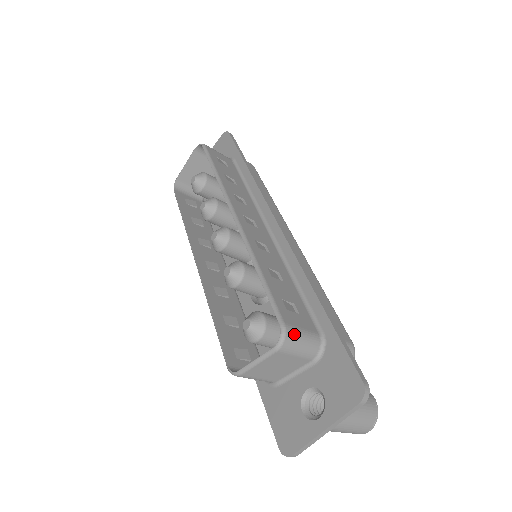
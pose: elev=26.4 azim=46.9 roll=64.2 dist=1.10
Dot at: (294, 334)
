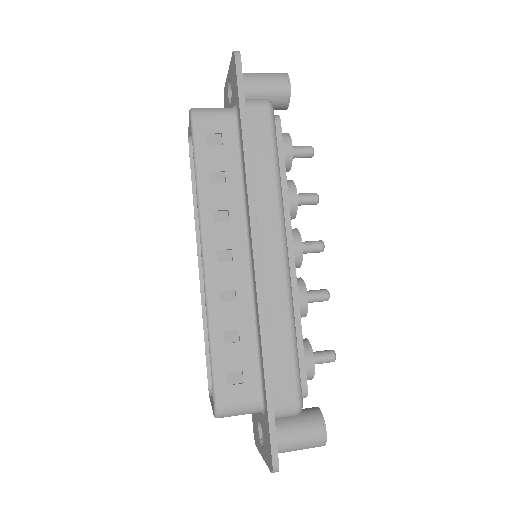
Dot at: (227, 411)
